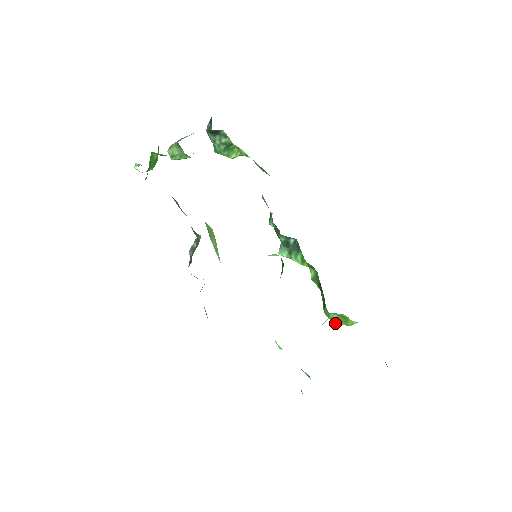
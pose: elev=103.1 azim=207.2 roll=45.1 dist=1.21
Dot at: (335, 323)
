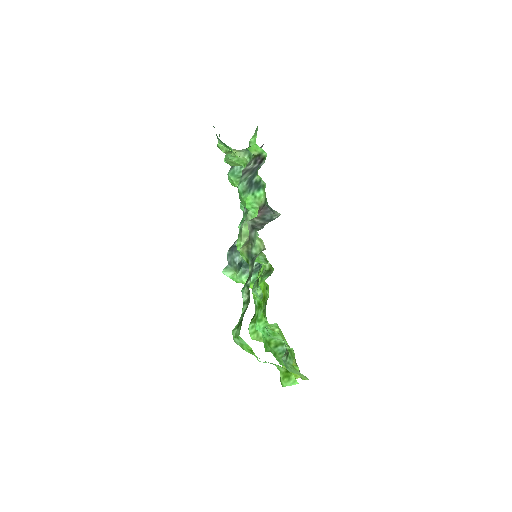
Dot at: (255, 338)
